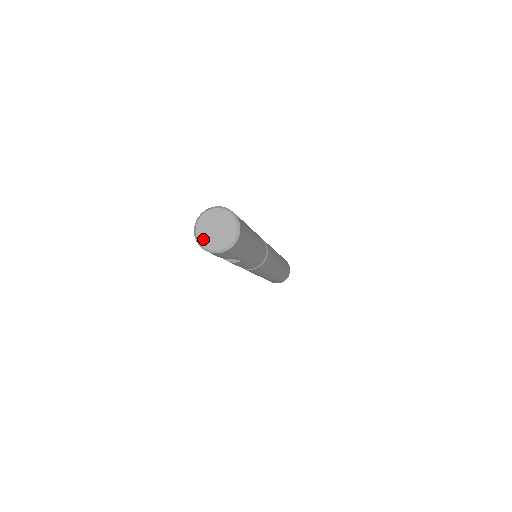
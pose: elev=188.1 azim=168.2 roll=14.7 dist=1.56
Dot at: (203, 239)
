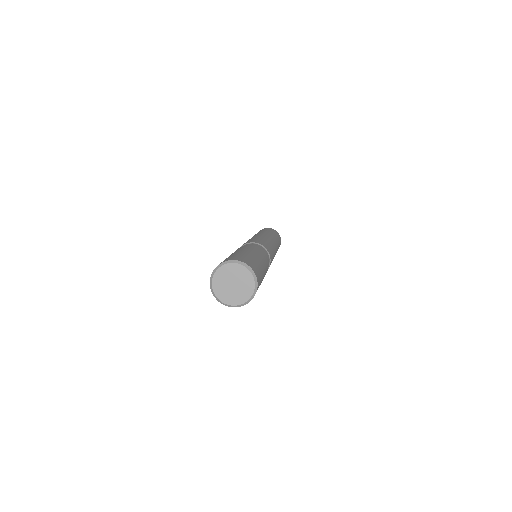
Dot at: (228, 300)
